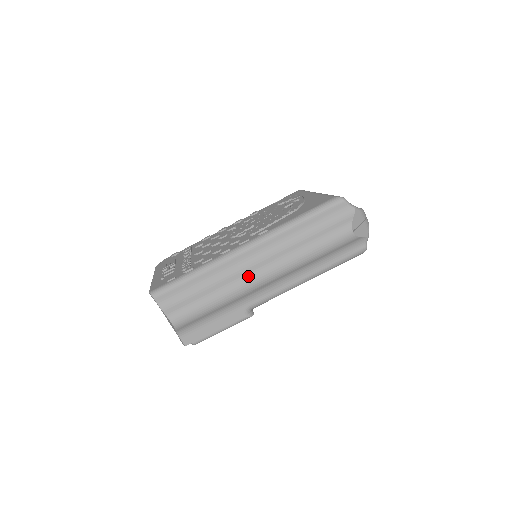
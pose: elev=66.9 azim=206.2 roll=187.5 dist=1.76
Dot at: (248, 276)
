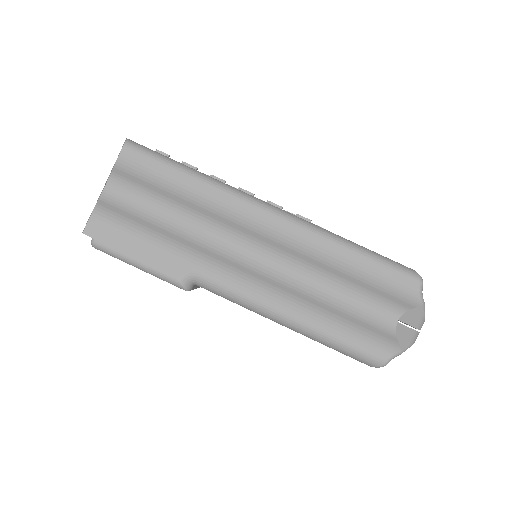
Dot at: (240, 234)
